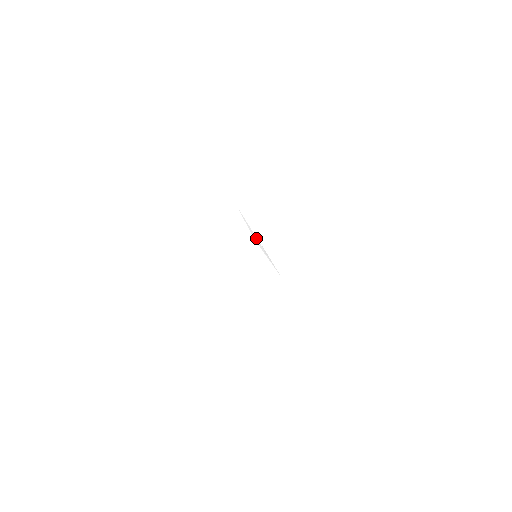
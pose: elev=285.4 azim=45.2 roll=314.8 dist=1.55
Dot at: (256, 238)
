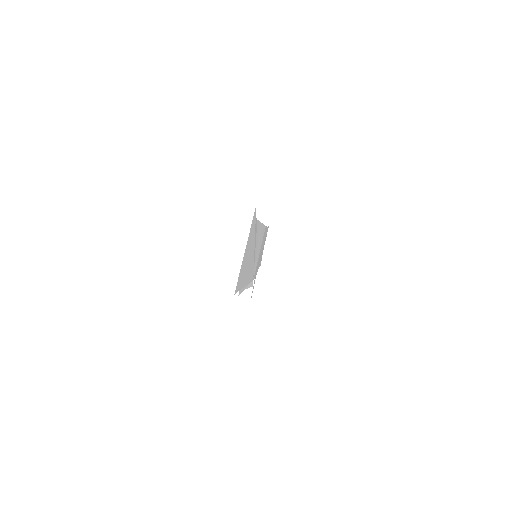
Dot at: occluded
